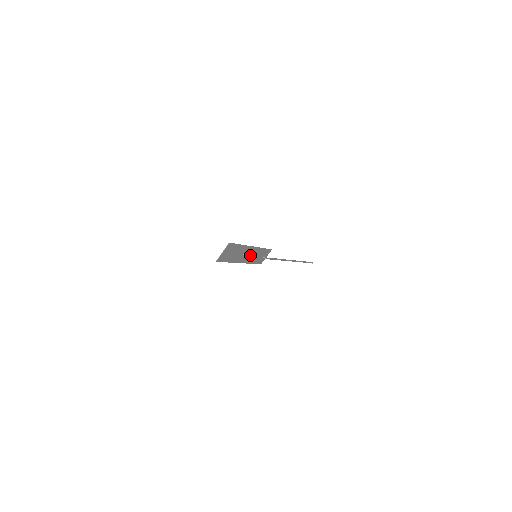
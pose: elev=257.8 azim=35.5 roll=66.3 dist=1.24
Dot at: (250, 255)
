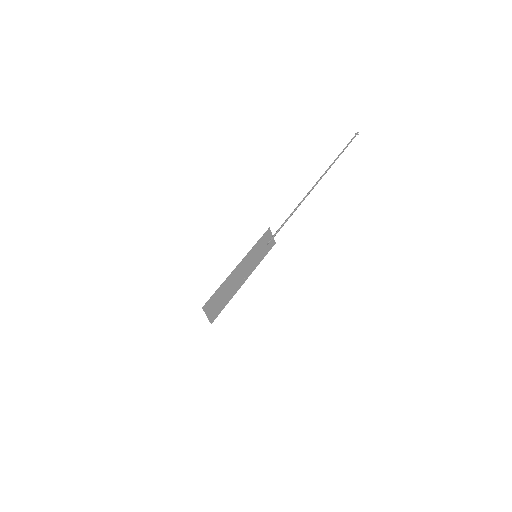
Dot at: (247, 266)
